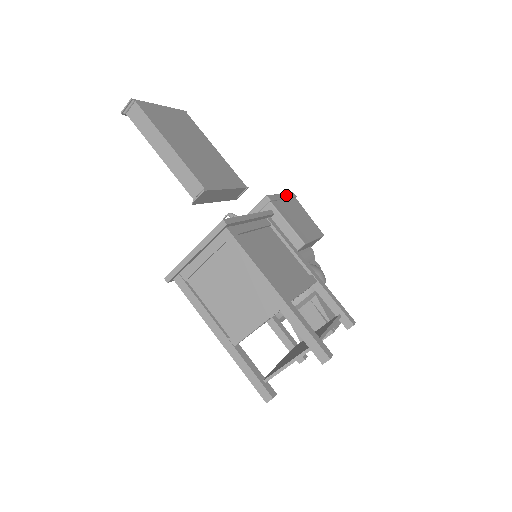
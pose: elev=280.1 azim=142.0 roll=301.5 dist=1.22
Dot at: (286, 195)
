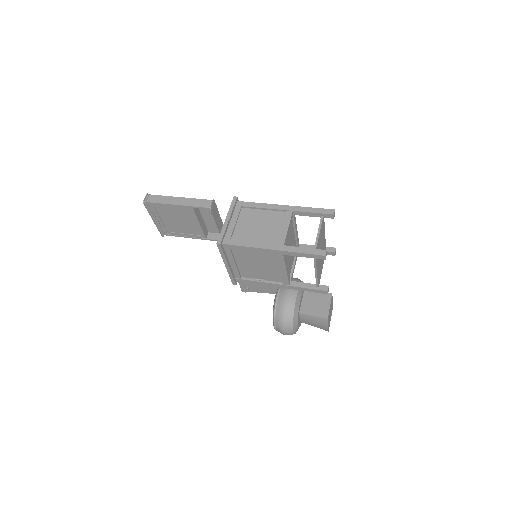
Dot at: occluded
